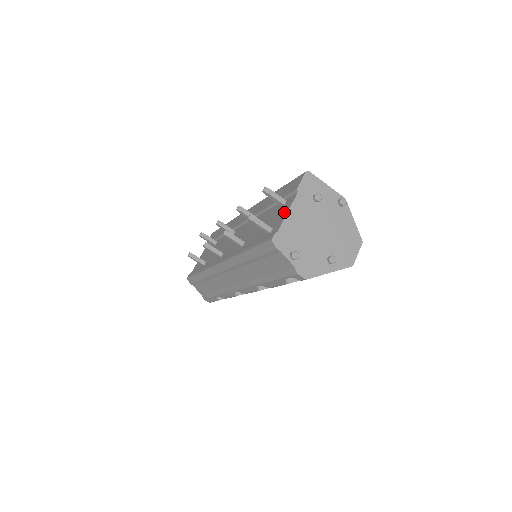
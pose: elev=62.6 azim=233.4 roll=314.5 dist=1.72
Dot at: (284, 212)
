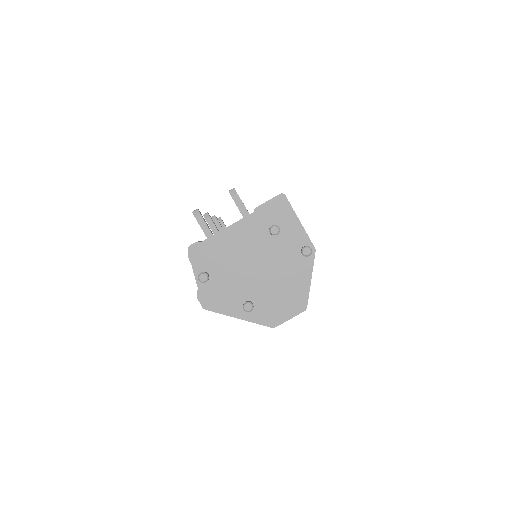
Dot at: occluded
